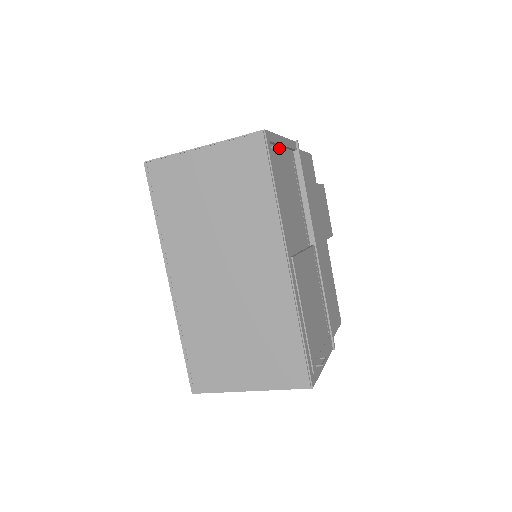
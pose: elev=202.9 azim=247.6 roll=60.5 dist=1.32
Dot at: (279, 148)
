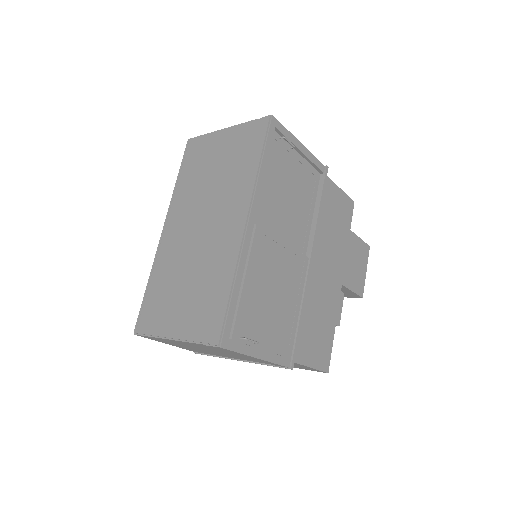
Dot at: (291, 147)
